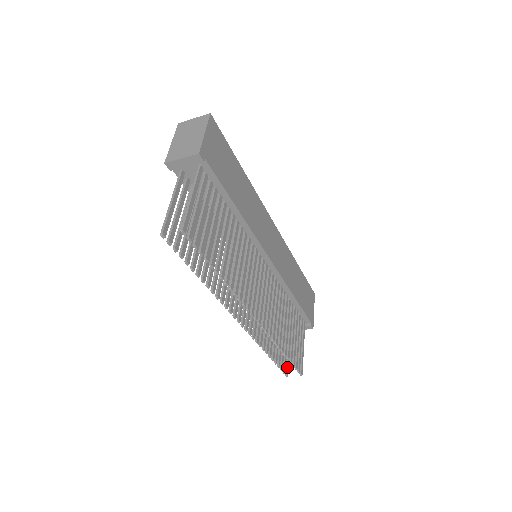
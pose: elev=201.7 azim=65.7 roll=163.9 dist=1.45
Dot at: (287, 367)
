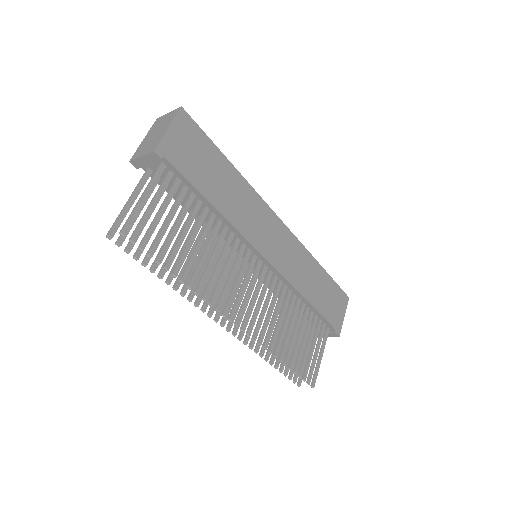
Dot at: occluded
